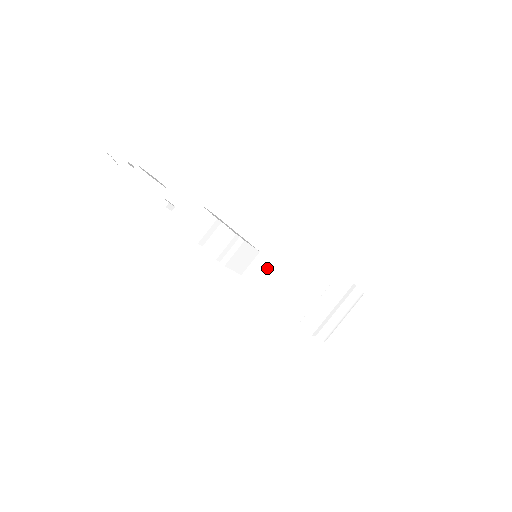
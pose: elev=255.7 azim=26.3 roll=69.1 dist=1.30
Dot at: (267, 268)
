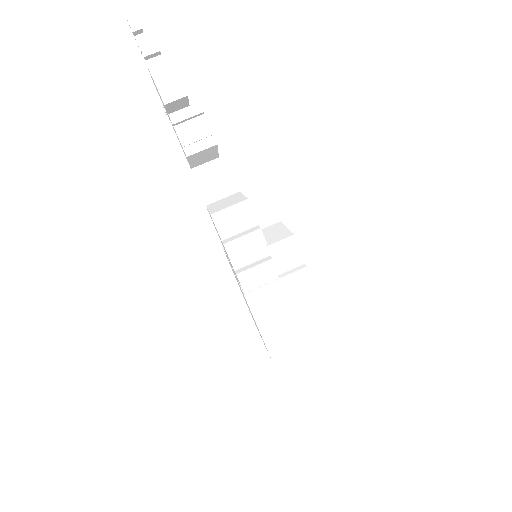
Dot at: occluded
